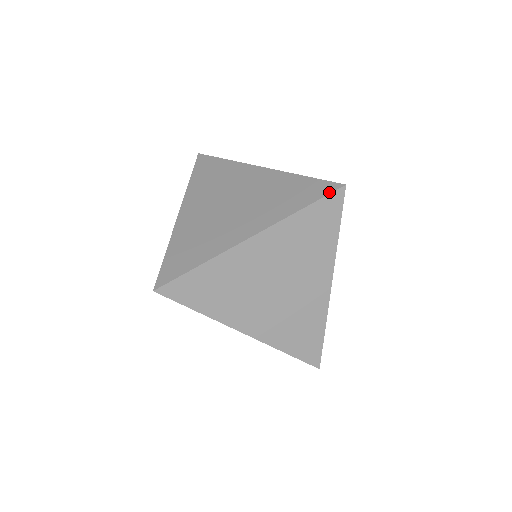
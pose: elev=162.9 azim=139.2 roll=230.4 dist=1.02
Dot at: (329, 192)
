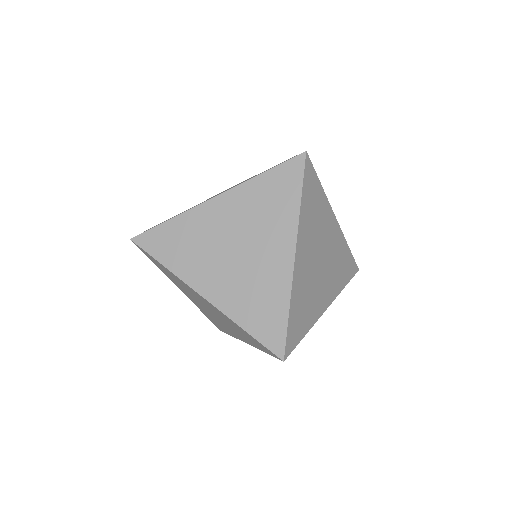
Dot at: (302, 168)
